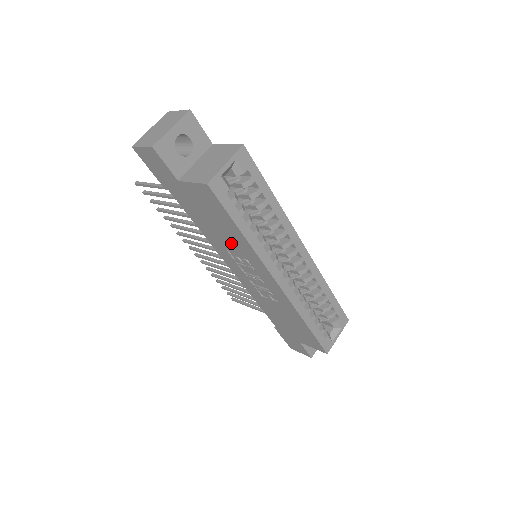
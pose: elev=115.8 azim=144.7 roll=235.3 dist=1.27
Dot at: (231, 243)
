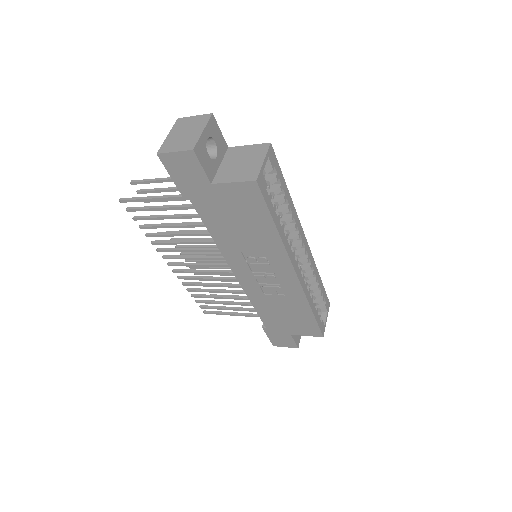
Dot at: (253, 242)
